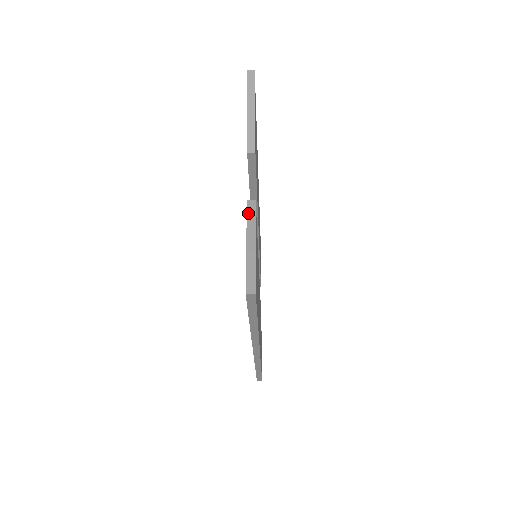
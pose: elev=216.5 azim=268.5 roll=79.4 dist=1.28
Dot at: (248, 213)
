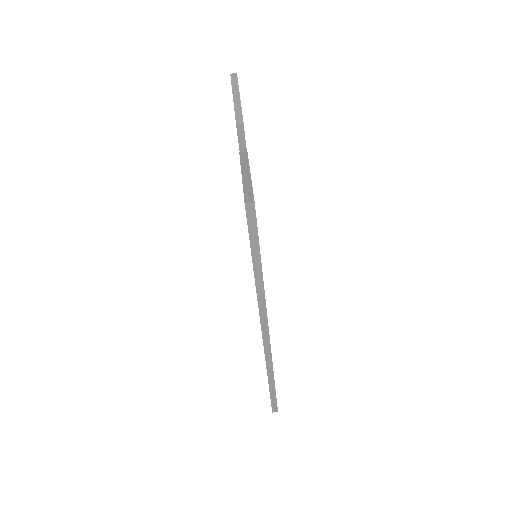
Dot at: (241, 158)
